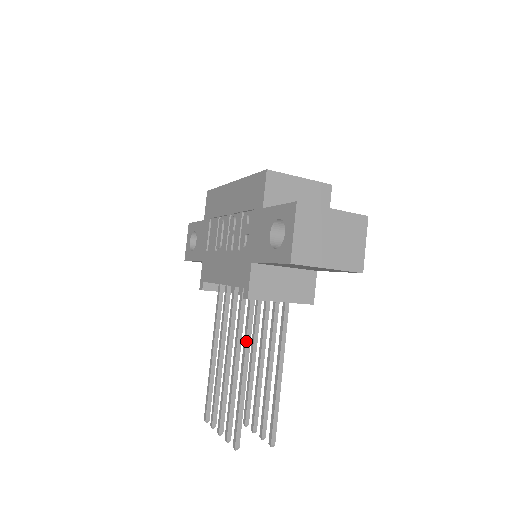
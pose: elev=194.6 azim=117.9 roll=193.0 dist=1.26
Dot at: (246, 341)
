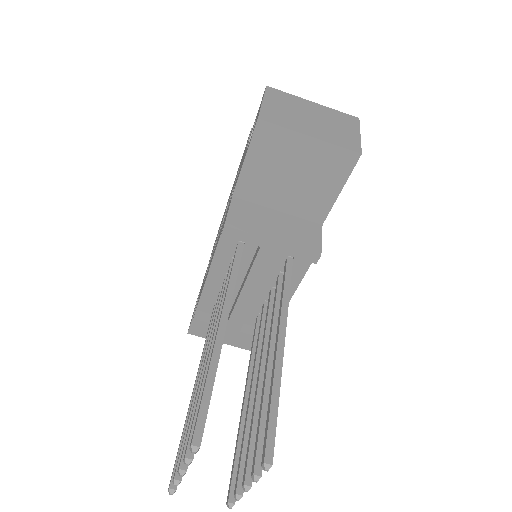
Dot at: (226, 294)
